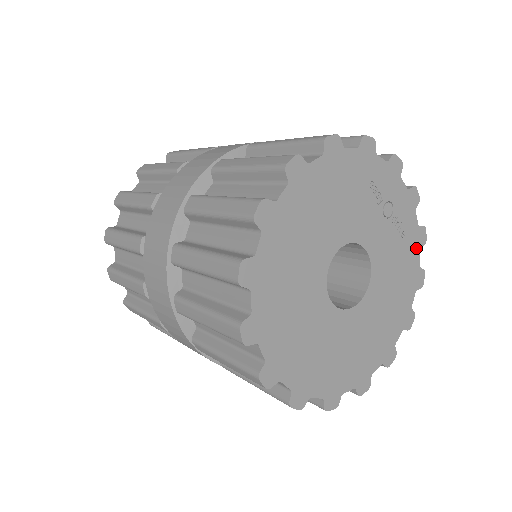
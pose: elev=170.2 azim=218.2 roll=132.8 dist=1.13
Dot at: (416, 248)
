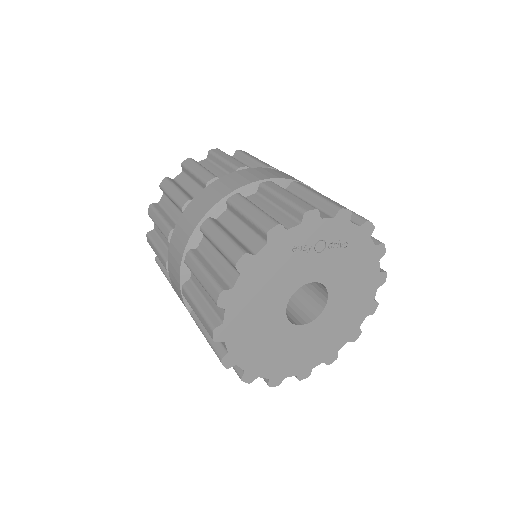
Dot at: (365, 240)
